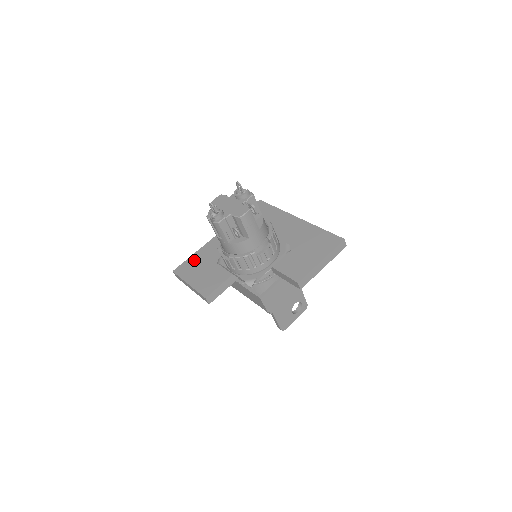
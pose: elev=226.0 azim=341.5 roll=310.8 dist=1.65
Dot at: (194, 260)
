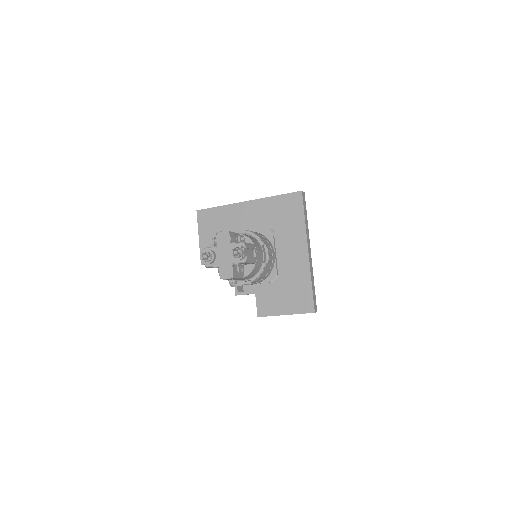
Dot at: (215, 215)
